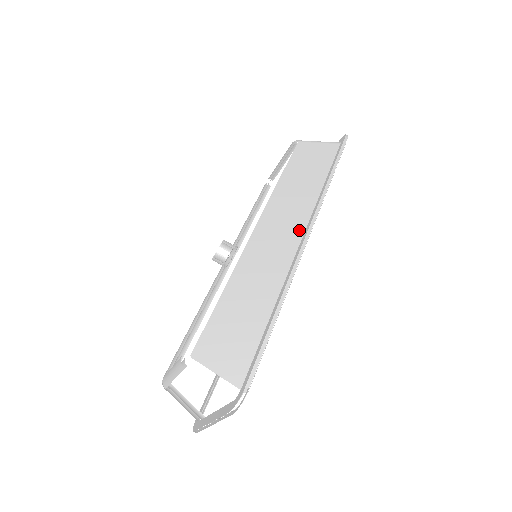
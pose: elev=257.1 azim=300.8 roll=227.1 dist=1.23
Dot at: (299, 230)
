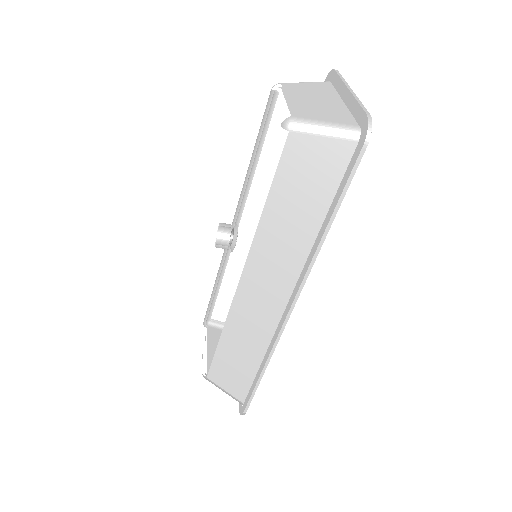
Dot at: (285, 291)
